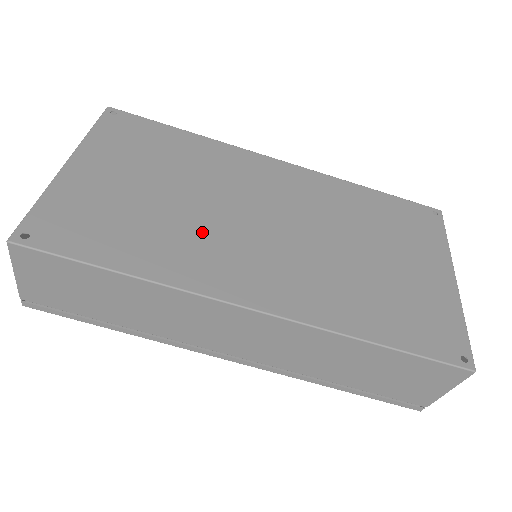
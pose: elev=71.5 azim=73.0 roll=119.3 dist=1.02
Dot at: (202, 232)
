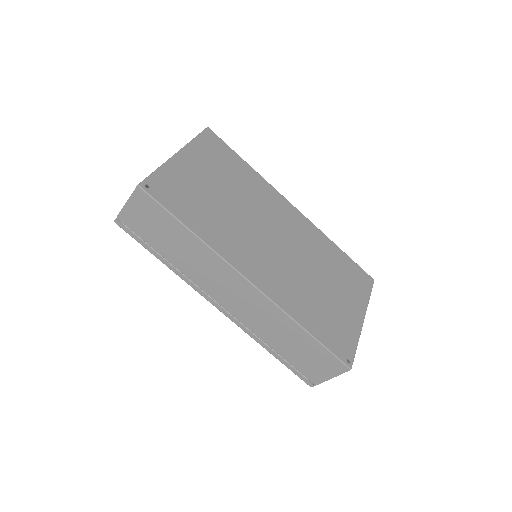
Dot at: (237, 228)
